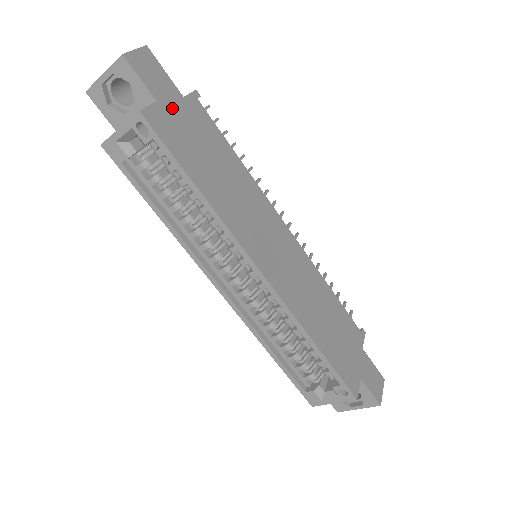
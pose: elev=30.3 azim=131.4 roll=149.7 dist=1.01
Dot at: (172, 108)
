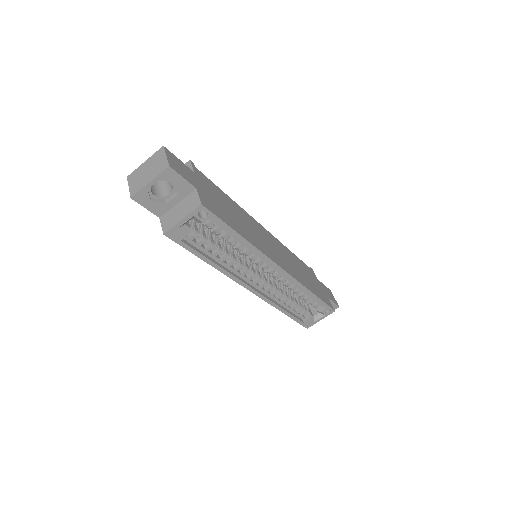
Dot at: (200, 187)
